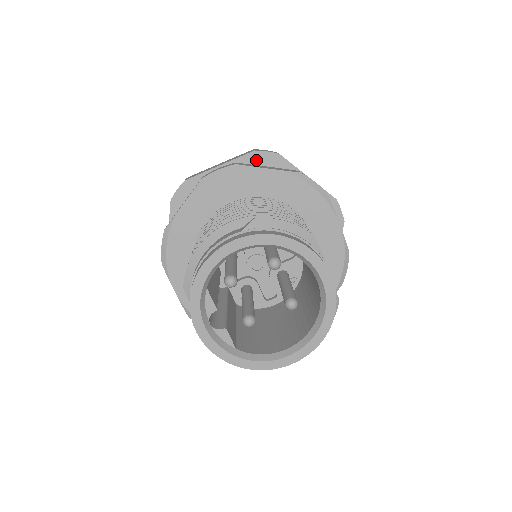
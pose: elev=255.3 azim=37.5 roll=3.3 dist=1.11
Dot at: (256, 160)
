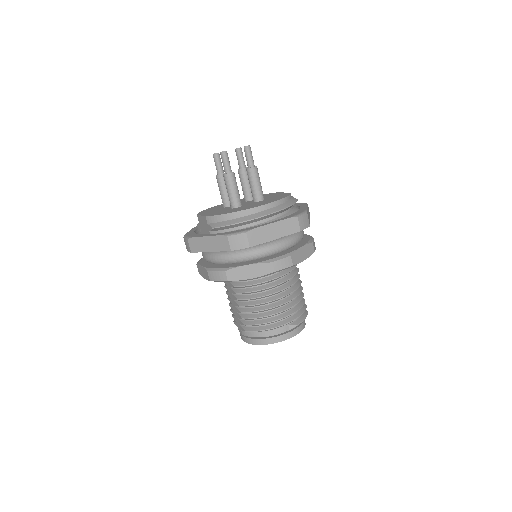
Dot at: occluded
